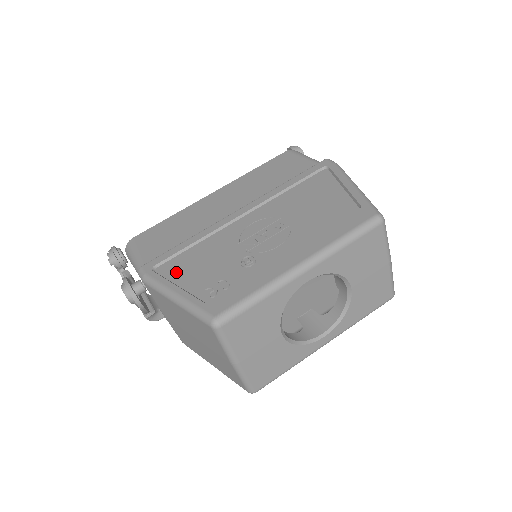
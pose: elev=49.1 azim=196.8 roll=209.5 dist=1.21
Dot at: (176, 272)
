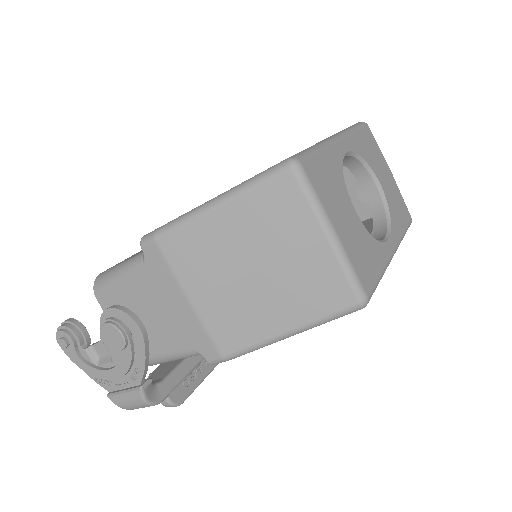
Dot at: occluded
